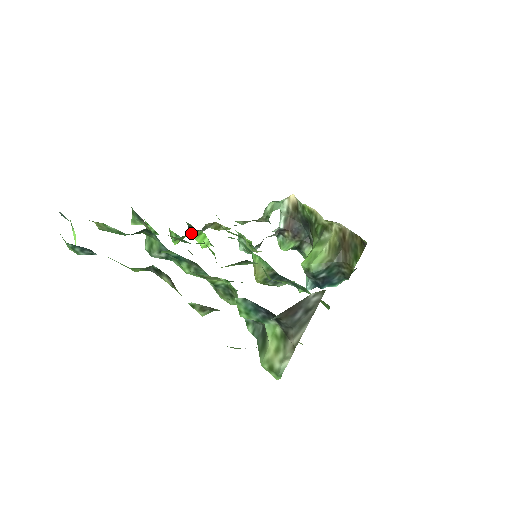
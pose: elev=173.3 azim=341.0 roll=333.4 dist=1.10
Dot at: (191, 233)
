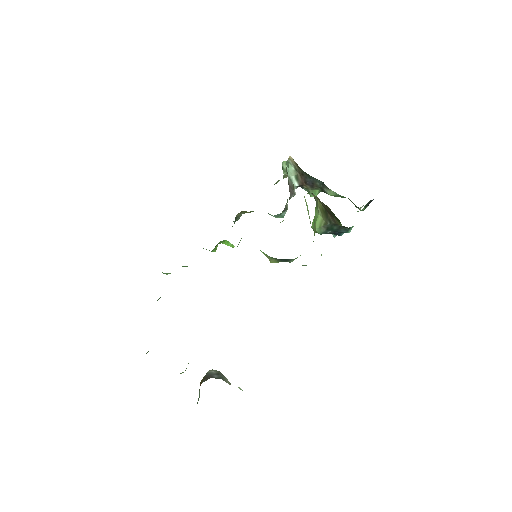
Dot at: (217, 244)
